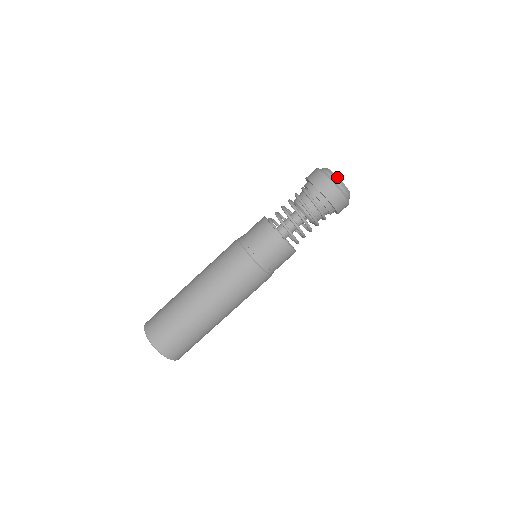
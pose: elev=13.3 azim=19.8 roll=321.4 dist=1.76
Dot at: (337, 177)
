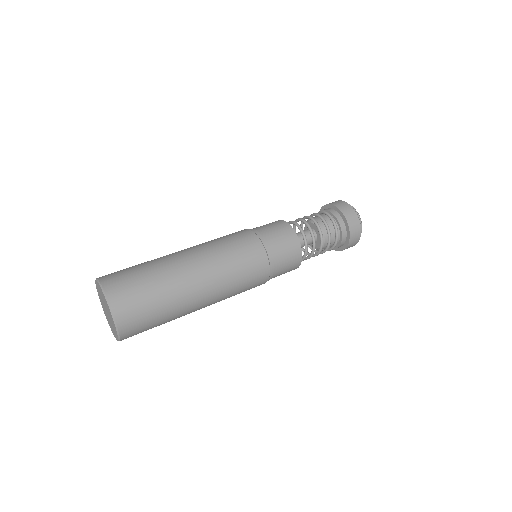
Dot at: occluded
